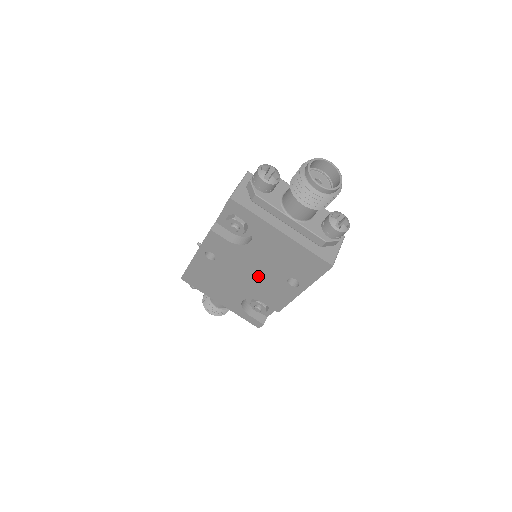
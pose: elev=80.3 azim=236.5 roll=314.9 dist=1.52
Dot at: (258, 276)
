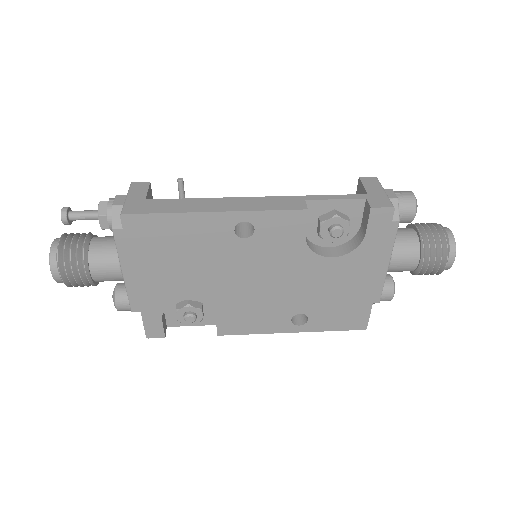
Dot at: (269, 290)
